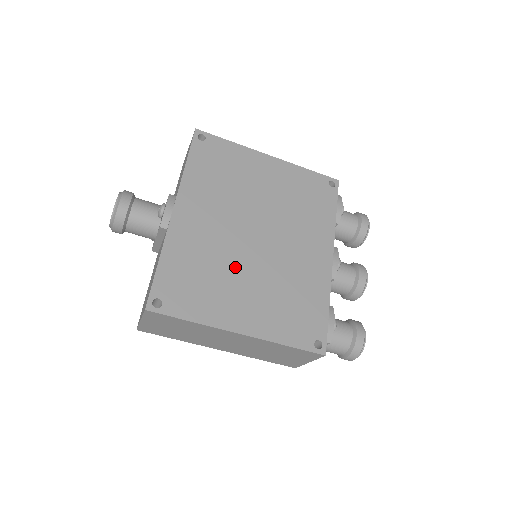
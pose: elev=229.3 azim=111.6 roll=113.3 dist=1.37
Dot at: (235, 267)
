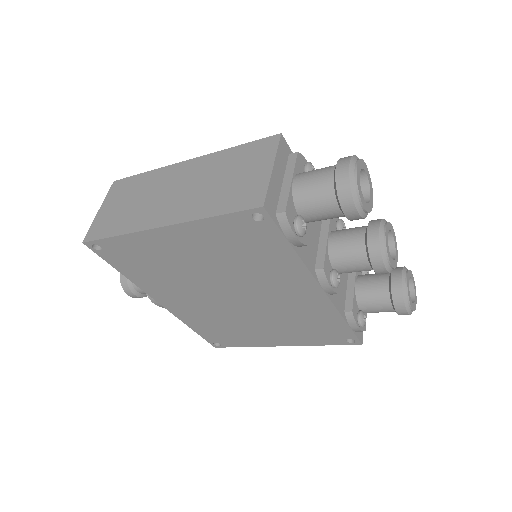
Dot at: (240, 319)
